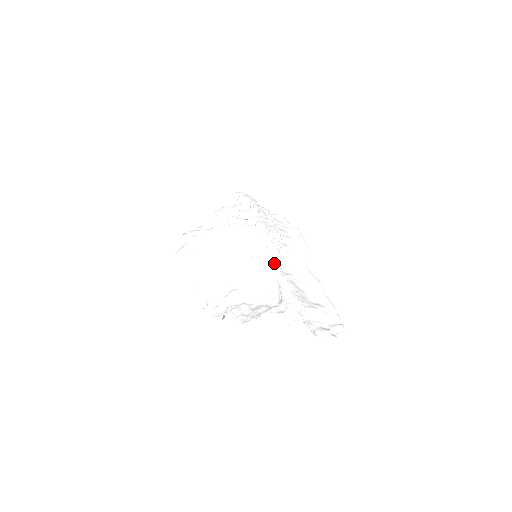
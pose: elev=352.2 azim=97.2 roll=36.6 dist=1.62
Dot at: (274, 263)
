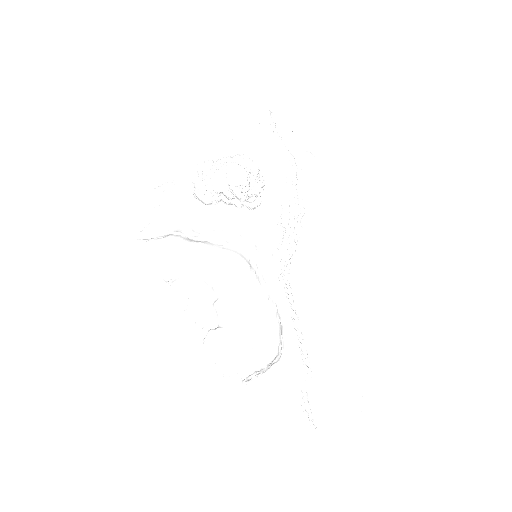
Dot at: (279, 284)
